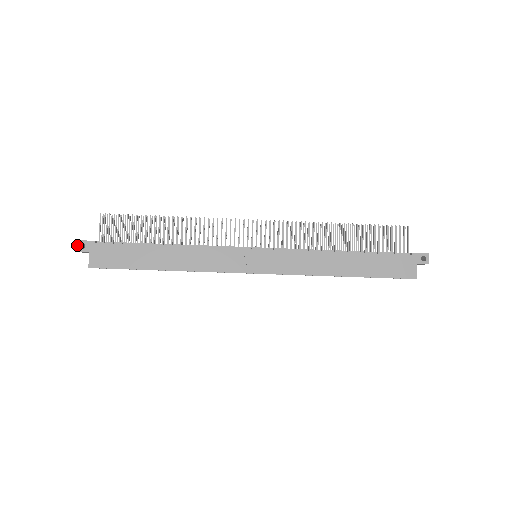
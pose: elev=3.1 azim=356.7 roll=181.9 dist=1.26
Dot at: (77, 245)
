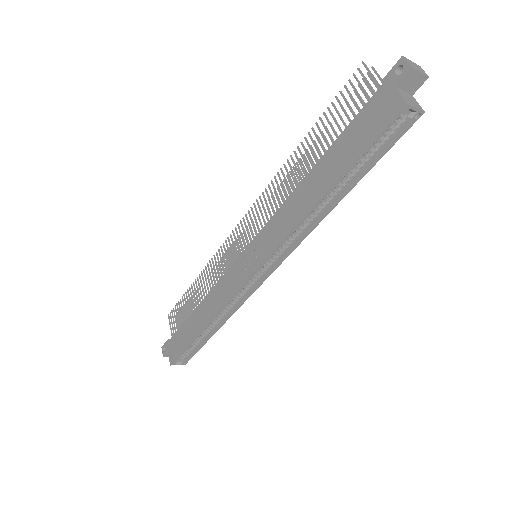
Dot at: (162, 351)
